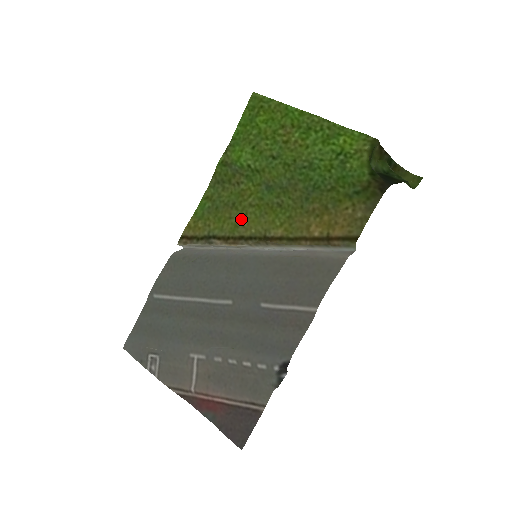
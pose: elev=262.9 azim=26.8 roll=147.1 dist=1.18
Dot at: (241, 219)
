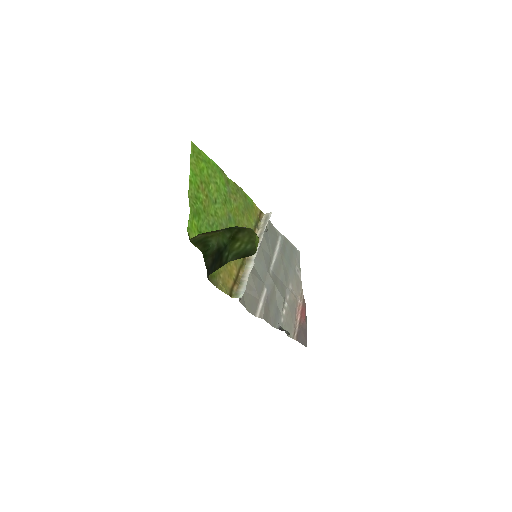
Dot at: occluded
